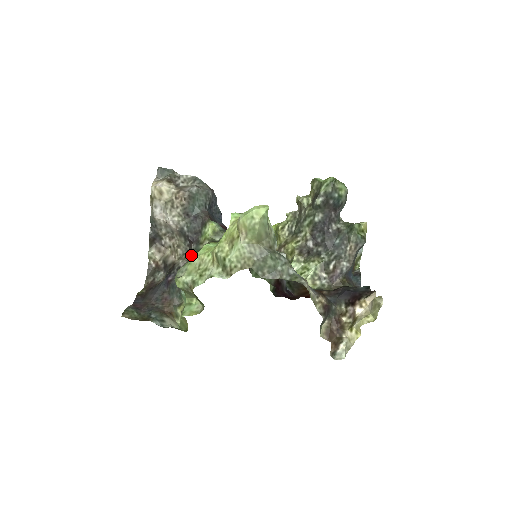
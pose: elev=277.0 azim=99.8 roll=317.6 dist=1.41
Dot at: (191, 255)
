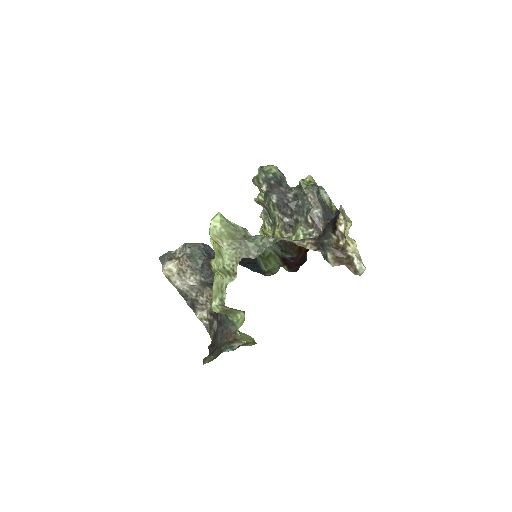
Dot at: occluded
